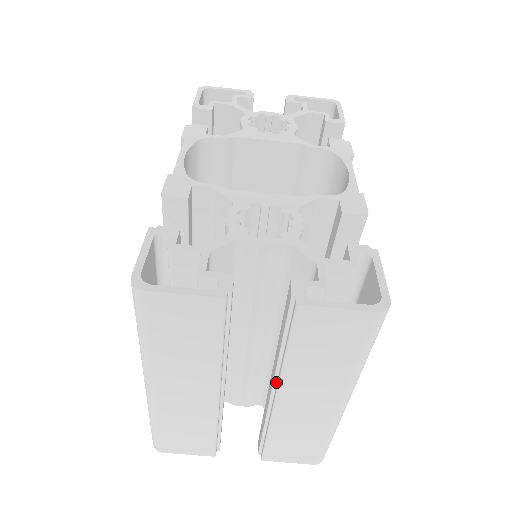
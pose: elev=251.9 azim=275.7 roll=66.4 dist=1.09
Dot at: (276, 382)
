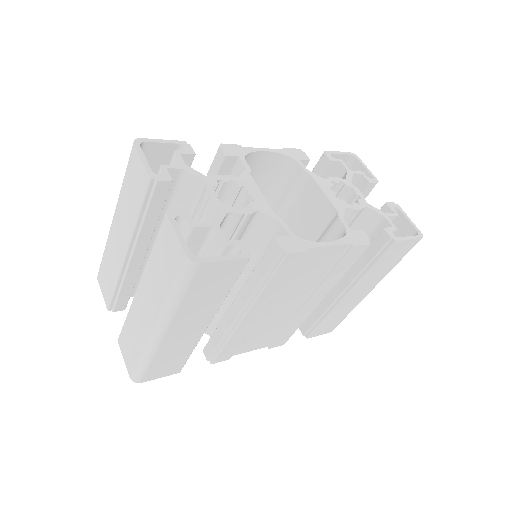
Dot at: occluded
